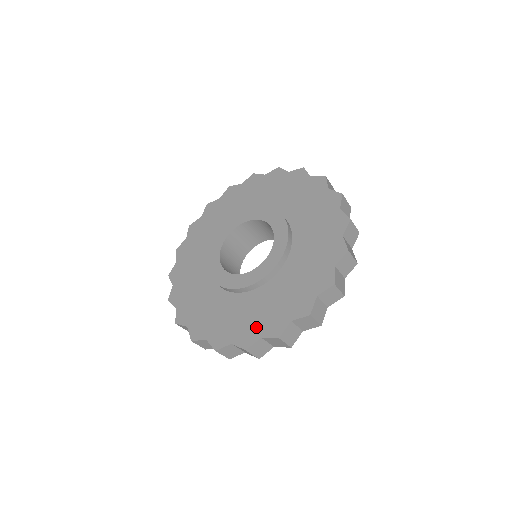
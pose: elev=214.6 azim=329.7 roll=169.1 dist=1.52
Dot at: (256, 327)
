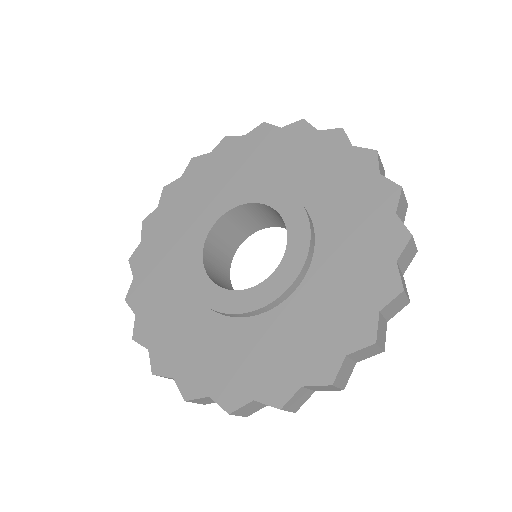
Dot at: (157, 334)
